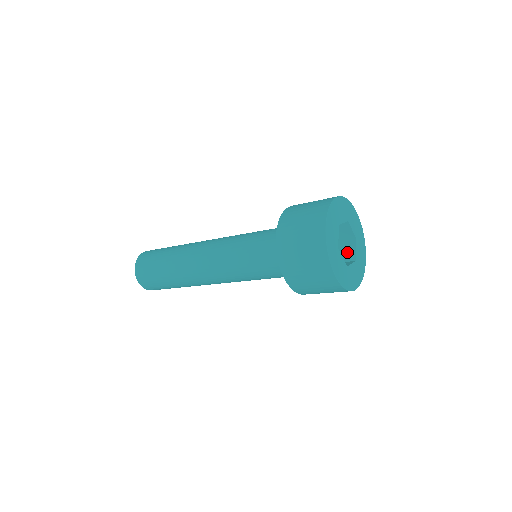
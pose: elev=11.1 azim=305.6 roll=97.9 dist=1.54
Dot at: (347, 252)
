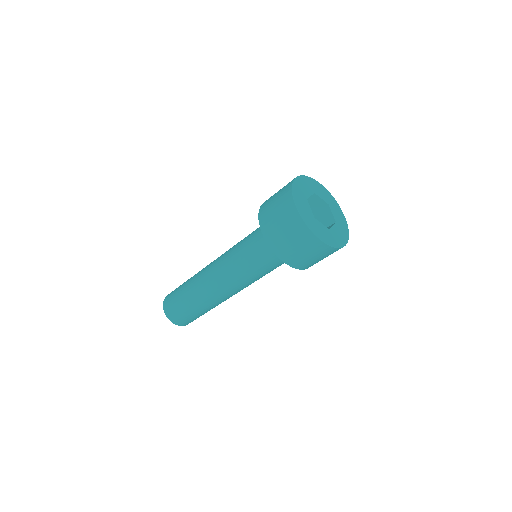
Dot at: (326, 218)
